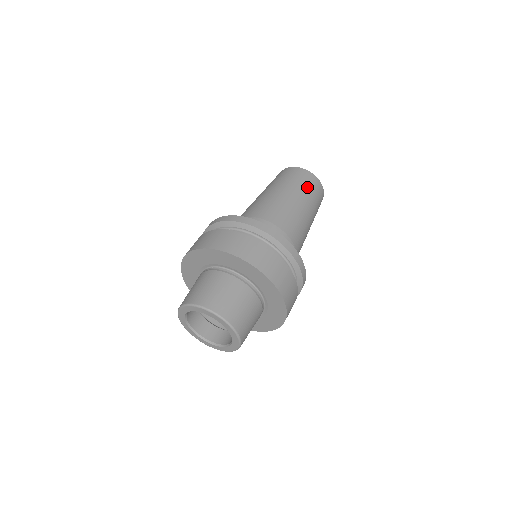
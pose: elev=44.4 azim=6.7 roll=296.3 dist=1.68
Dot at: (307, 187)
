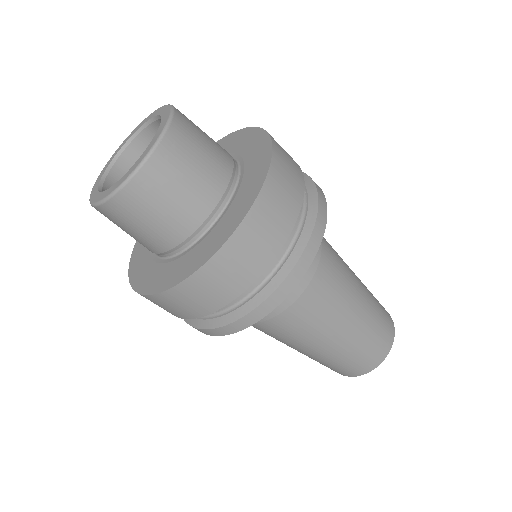
Dot at: (379, 307)
